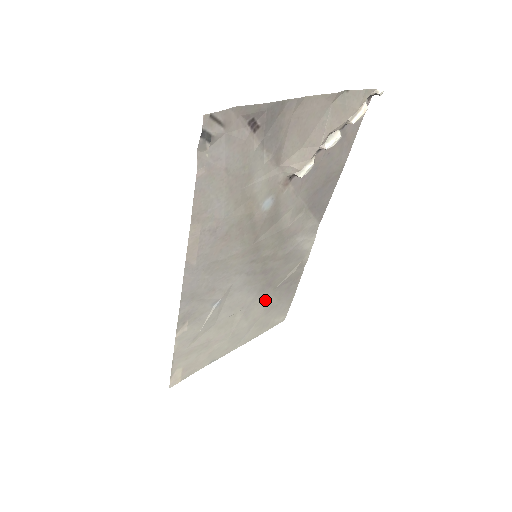
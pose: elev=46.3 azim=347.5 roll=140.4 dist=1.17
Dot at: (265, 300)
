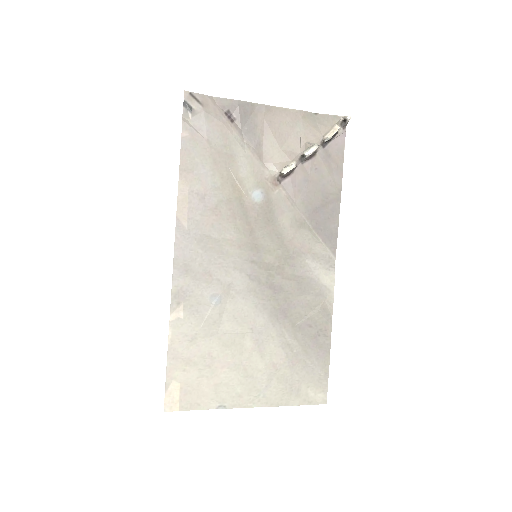
Dot at: (283, 338)
